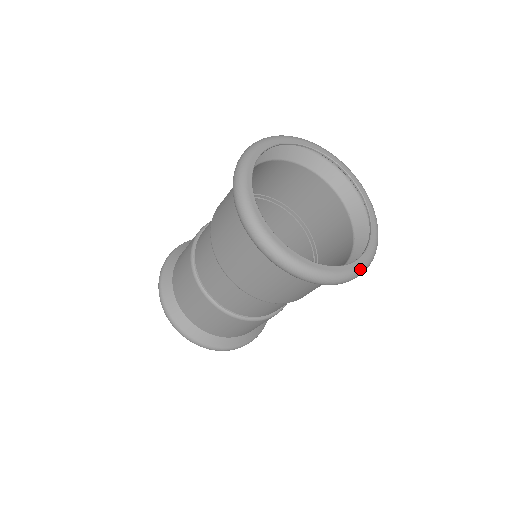
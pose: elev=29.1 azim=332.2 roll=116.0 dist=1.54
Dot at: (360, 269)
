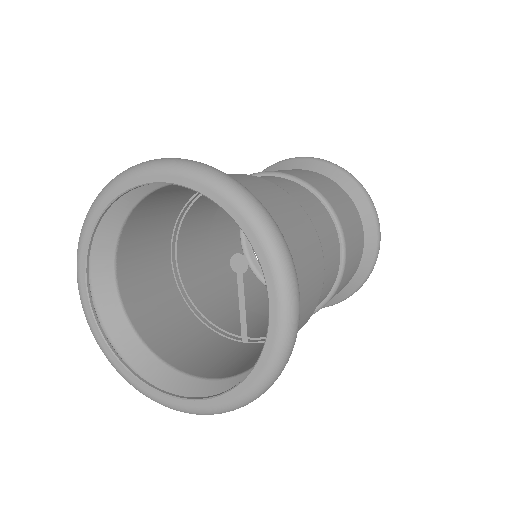
Dot at: (274, 363)
